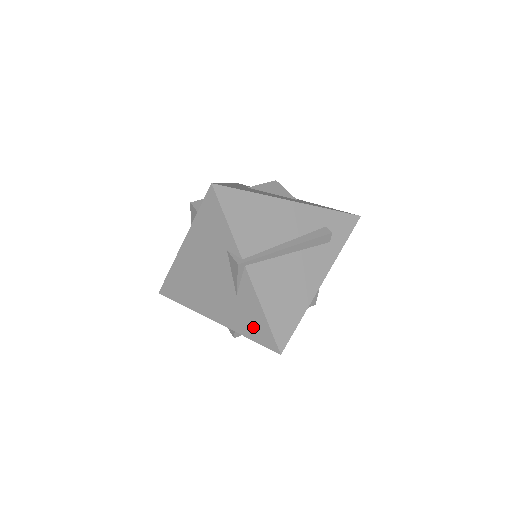
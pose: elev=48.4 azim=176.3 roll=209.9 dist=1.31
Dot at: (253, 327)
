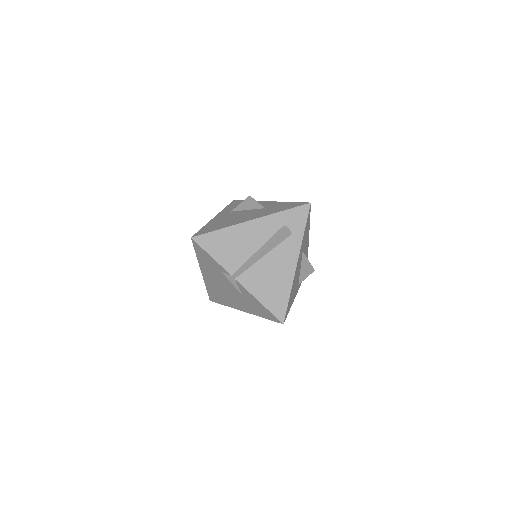
Dot at: (261, 312)
